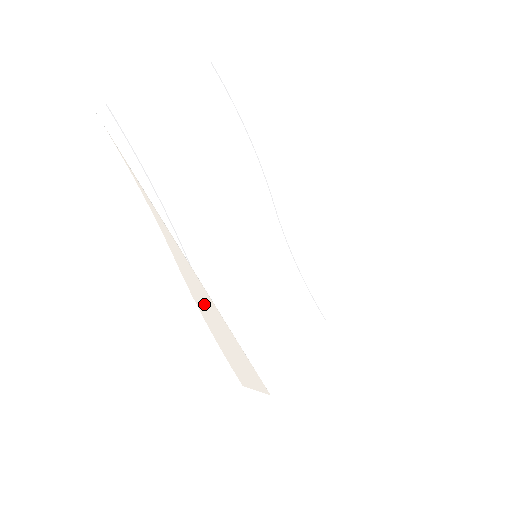
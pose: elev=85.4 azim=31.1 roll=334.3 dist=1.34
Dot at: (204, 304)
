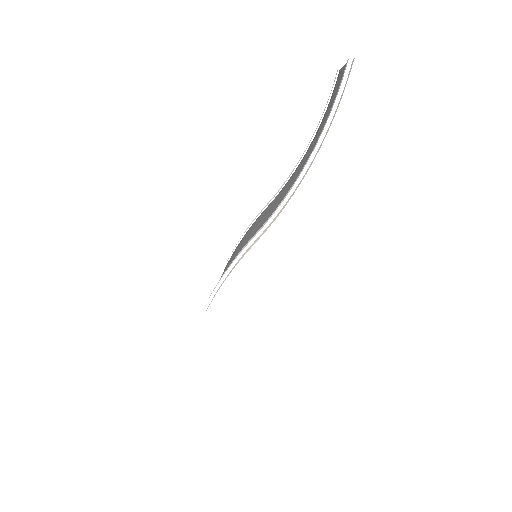
Dot at: (250, 299)
